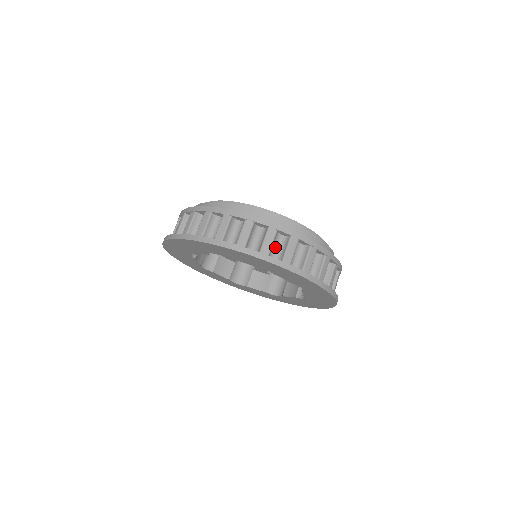
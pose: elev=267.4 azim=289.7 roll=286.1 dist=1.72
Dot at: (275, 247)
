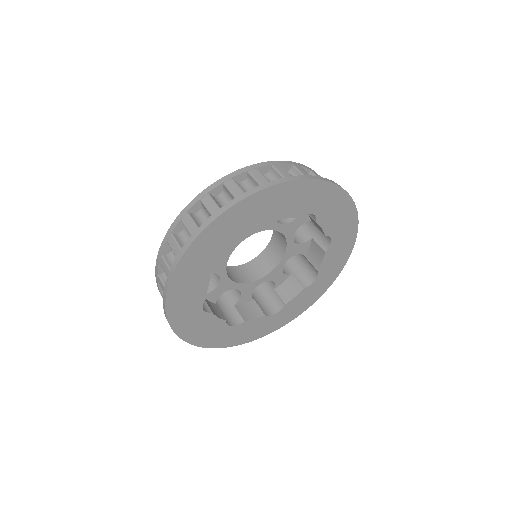
Dot at: occluded
